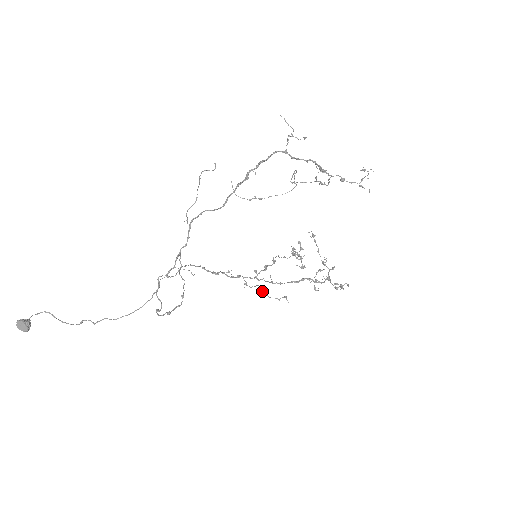
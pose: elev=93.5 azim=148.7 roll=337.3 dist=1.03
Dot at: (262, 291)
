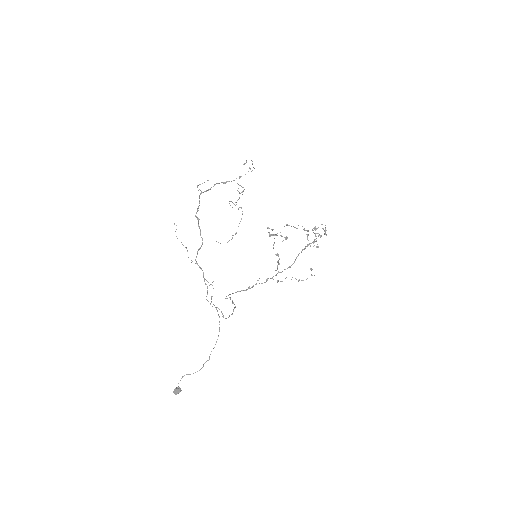
Dot at: occluded
